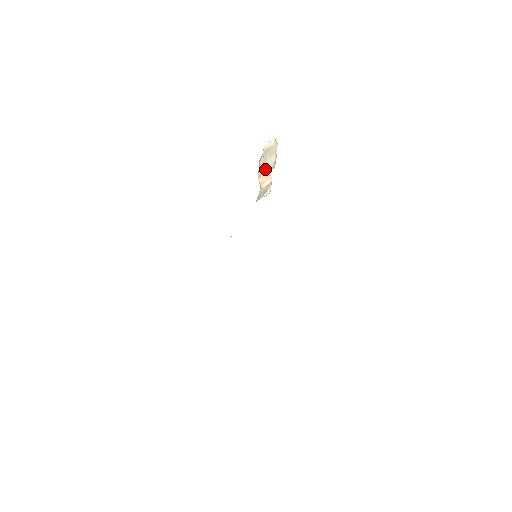
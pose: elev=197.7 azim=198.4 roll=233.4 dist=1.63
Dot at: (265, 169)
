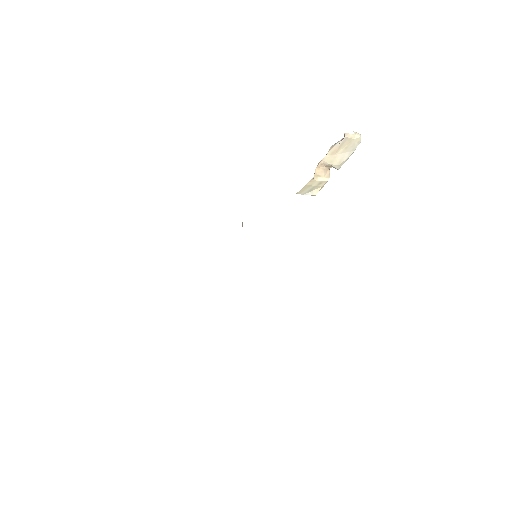
Dot at: (330, 162)
